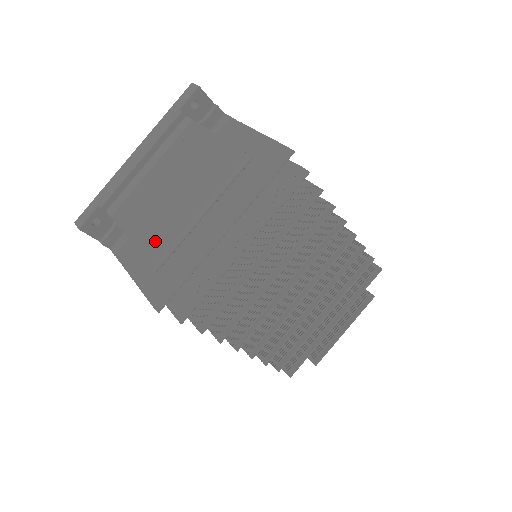
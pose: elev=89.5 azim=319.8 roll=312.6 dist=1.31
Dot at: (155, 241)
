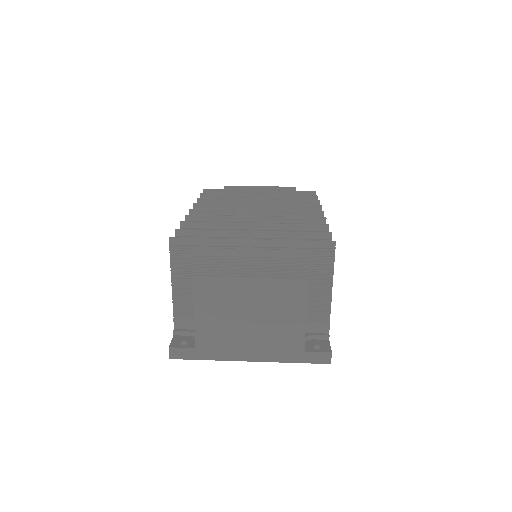
Dot at: occluded
